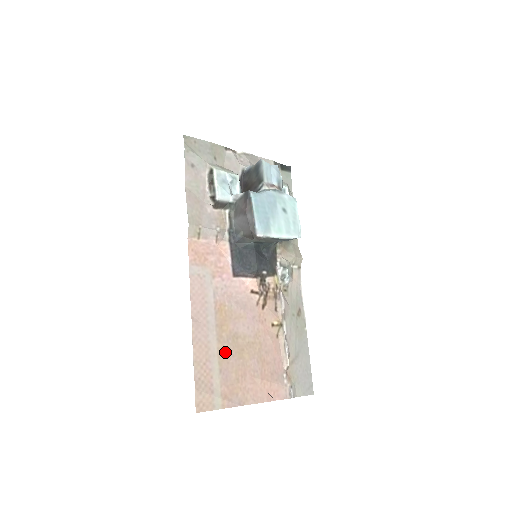
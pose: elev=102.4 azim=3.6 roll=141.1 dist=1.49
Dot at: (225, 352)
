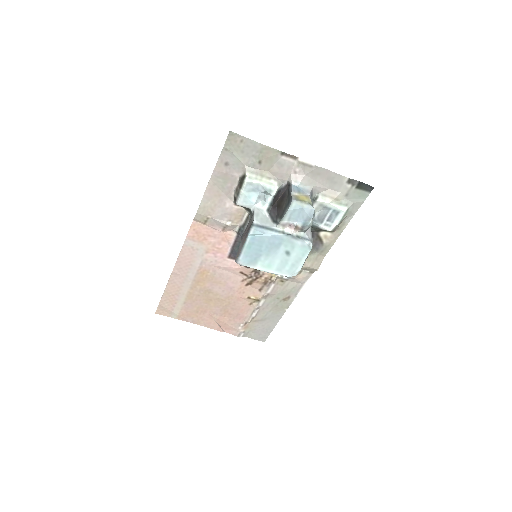
Dot at: (194, 296)
